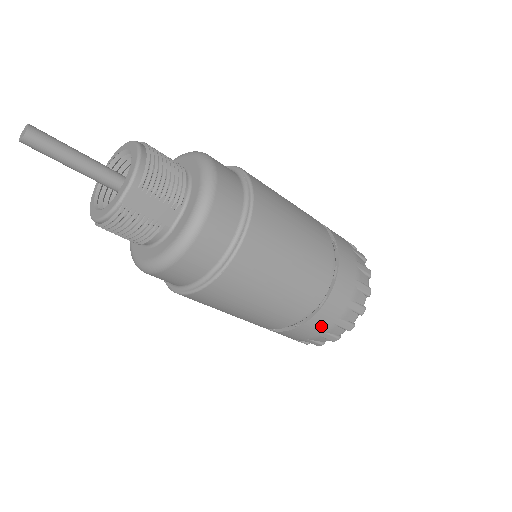
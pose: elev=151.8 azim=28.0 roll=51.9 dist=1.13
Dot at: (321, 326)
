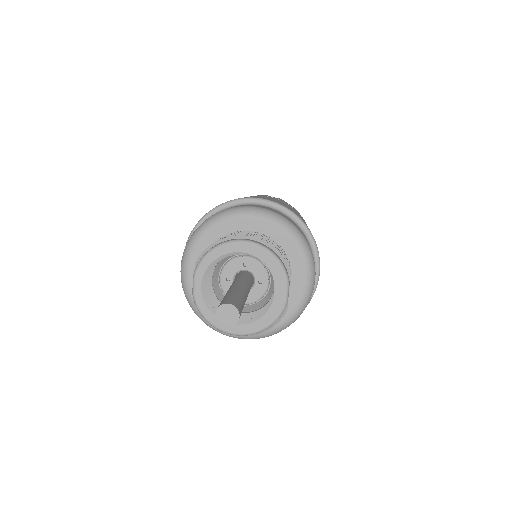
Dot at: occluded
